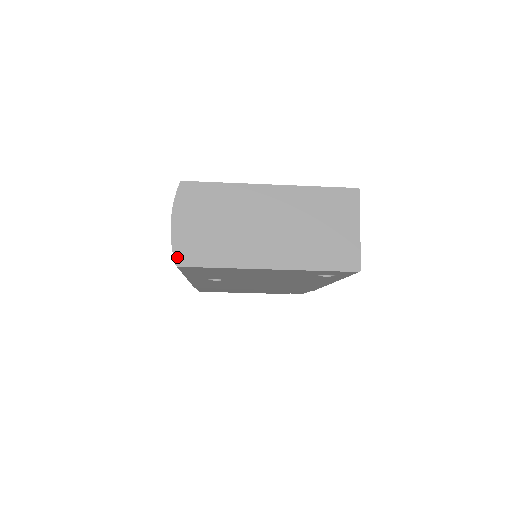
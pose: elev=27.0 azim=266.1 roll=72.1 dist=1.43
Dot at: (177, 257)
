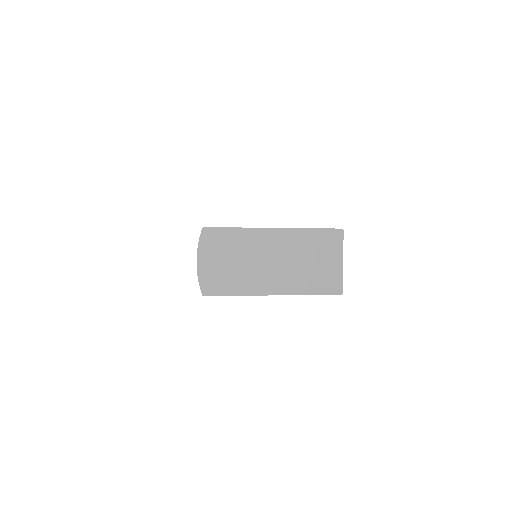
Dot at: (203, 288)
